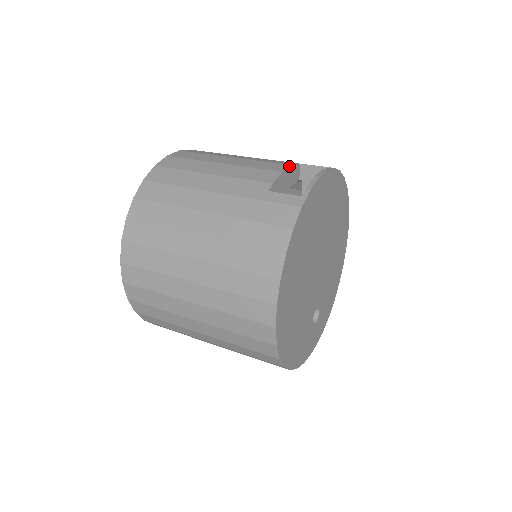
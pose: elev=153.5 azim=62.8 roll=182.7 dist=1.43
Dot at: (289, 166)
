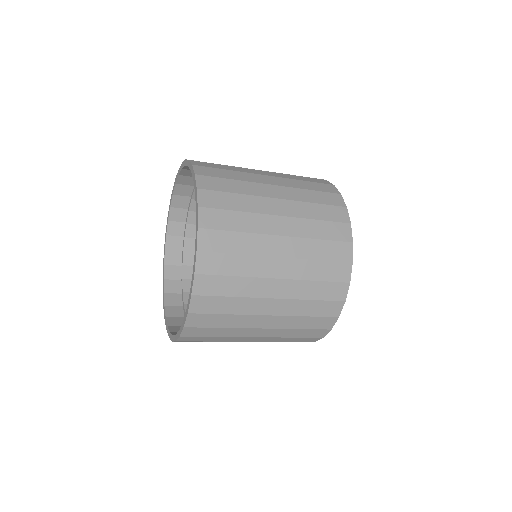
Dot at: occluded
